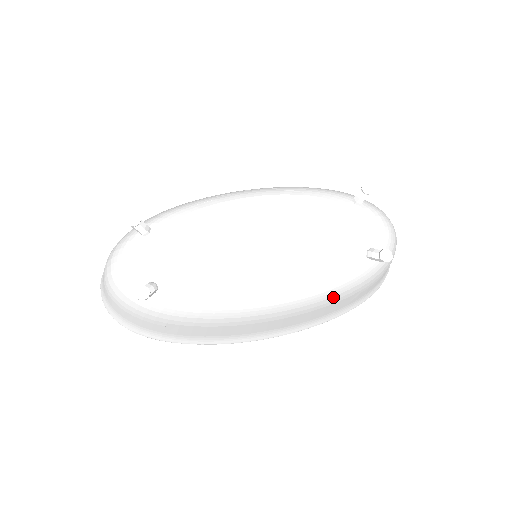
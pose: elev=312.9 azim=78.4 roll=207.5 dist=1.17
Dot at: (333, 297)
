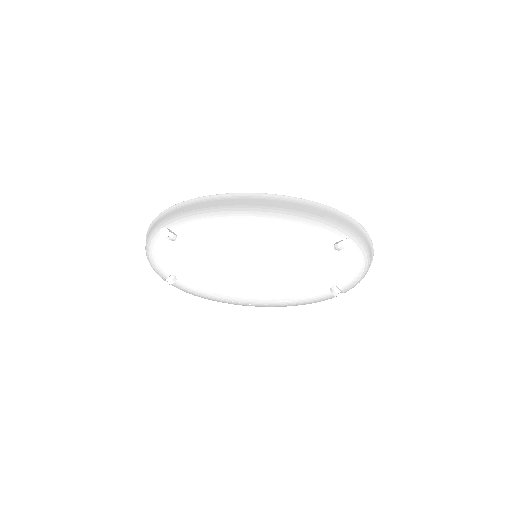
Dot at: occluded
